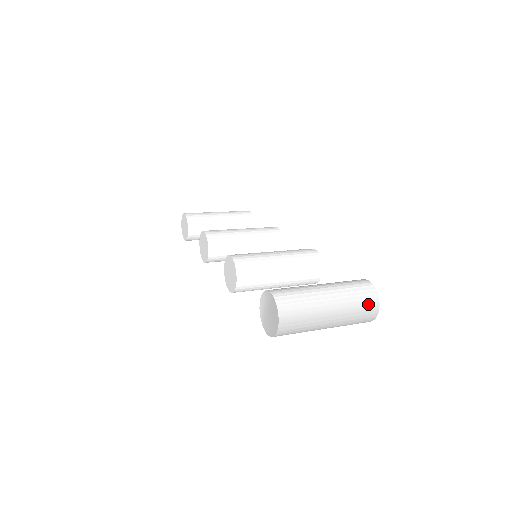
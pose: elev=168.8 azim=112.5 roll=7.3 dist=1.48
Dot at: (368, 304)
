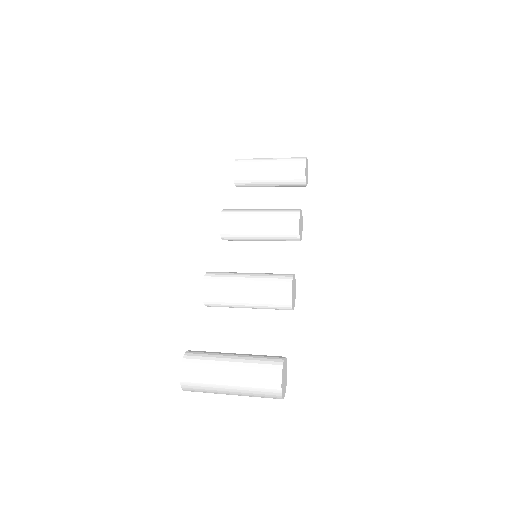
Dot at: (269, 393)
